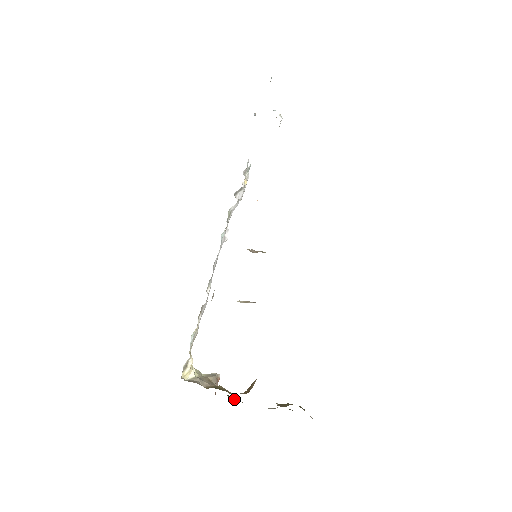
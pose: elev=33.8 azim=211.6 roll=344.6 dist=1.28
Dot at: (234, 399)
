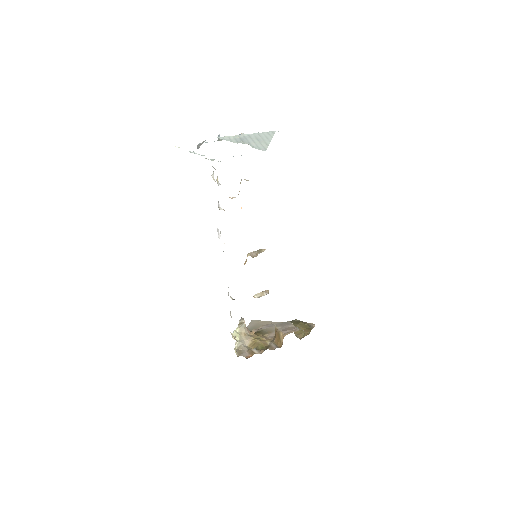
Dot at: (263, 335)
